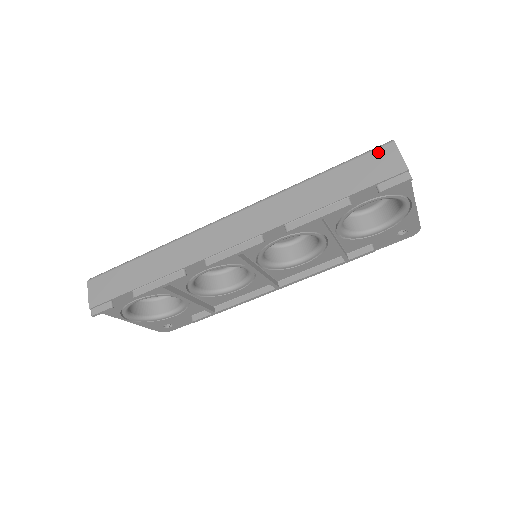
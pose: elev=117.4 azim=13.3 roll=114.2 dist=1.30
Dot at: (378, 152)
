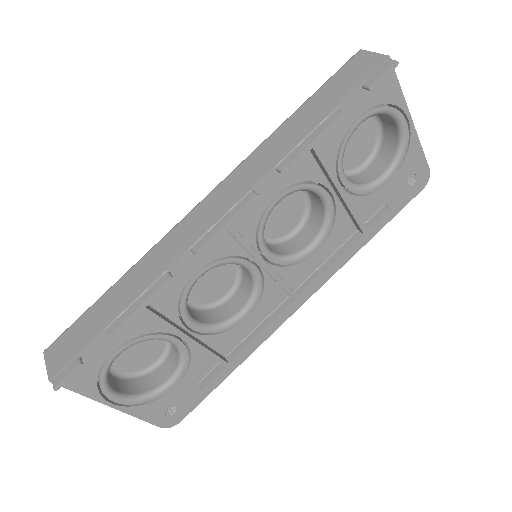
Dot at: (349, 64)
